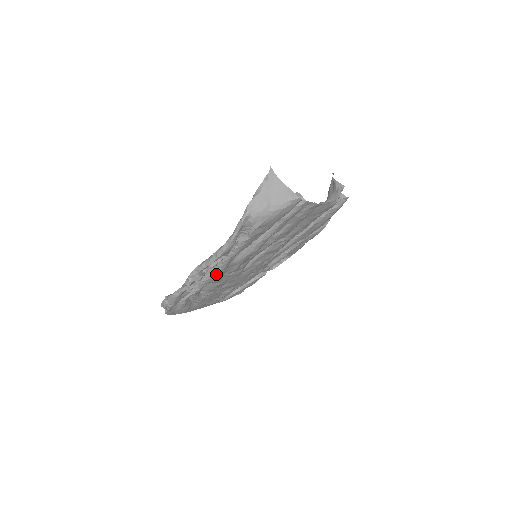
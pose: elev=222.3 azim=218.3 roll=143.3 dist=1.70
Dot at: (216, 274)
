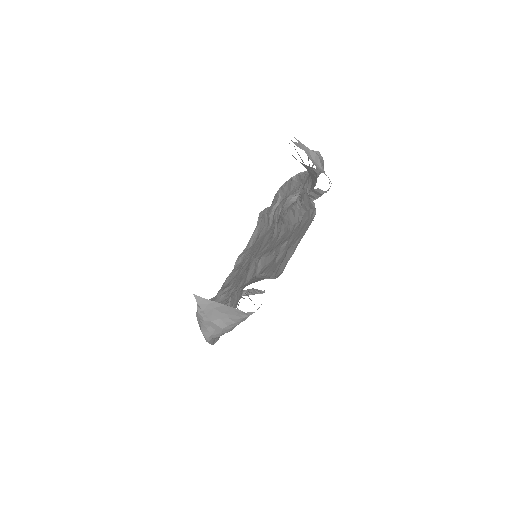
Dot at: occluded
